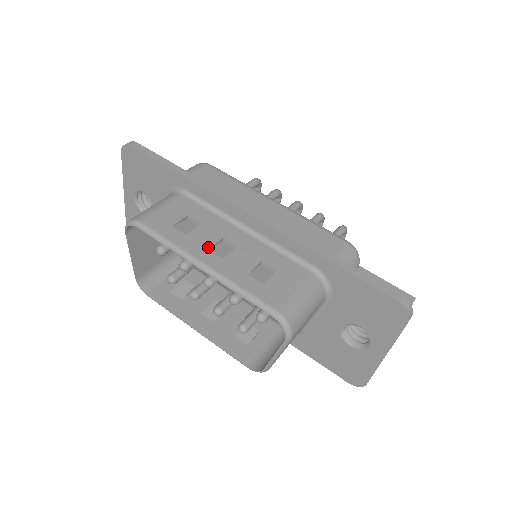
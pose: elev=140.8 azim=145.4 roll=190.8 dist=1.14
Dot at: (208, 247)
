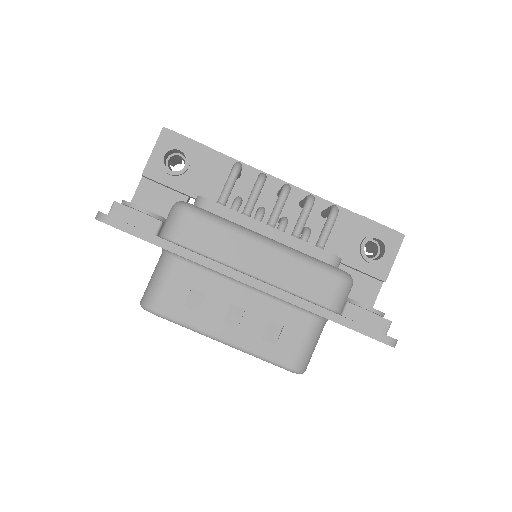
Dot at: (221, 320)
